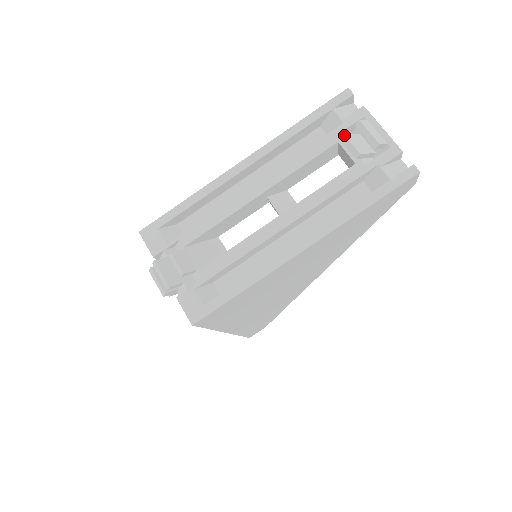
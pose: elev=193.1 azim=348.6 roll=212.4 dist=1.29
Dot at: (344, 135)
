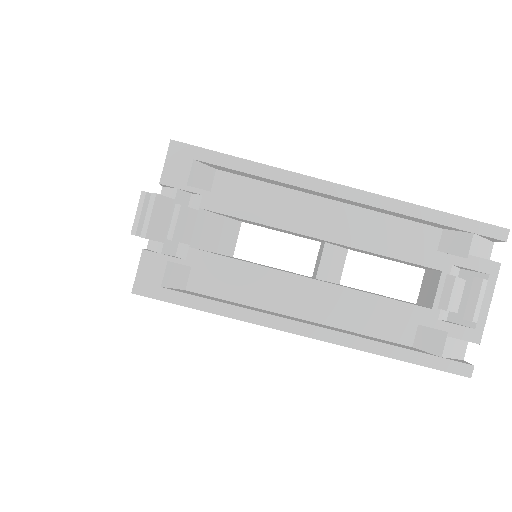
Dot at: (455, 276)
